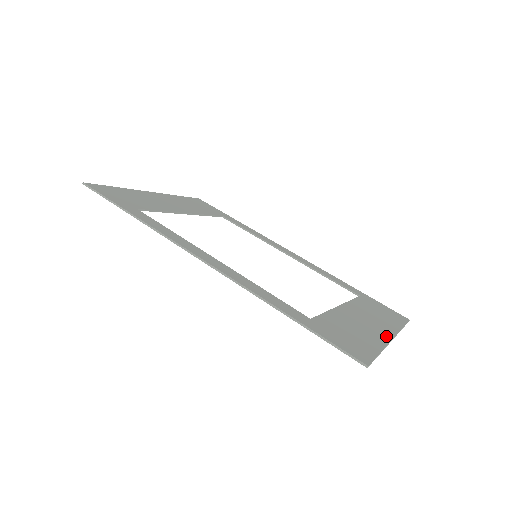
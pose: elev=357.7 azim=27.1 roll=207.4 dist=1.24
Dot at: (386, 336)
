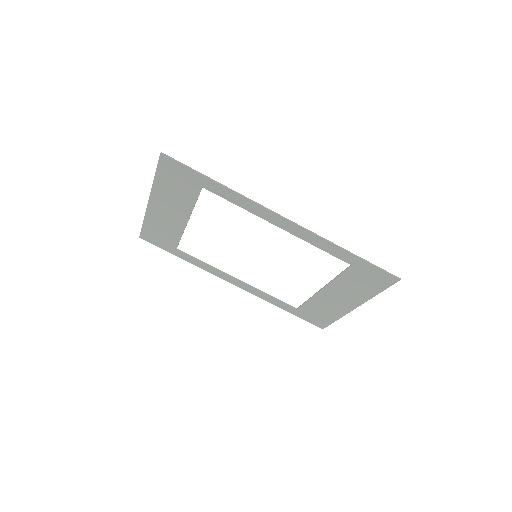
Dot at: (356, 303)
